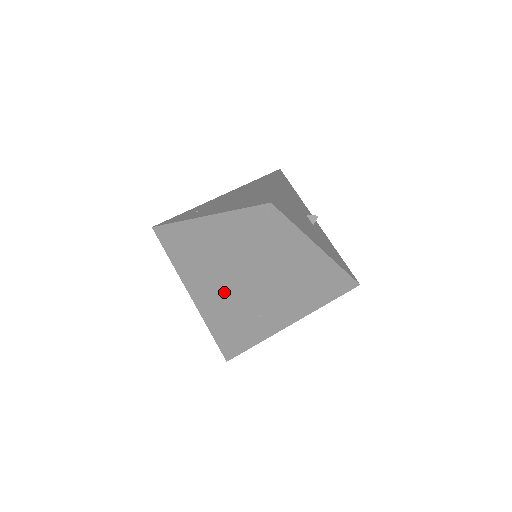
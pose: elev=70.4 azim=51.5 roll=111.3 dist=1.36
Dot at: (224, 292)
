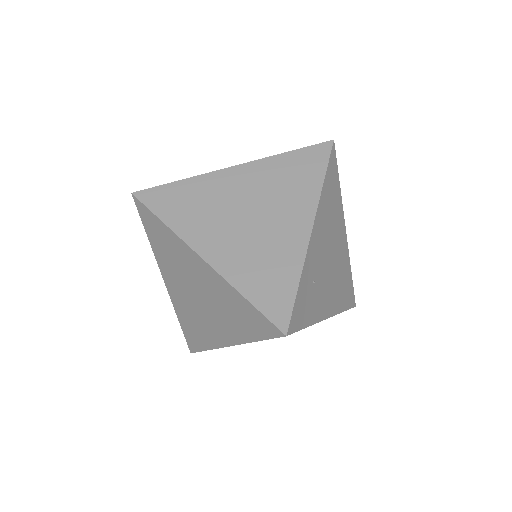
Dot at: (274, 241)
